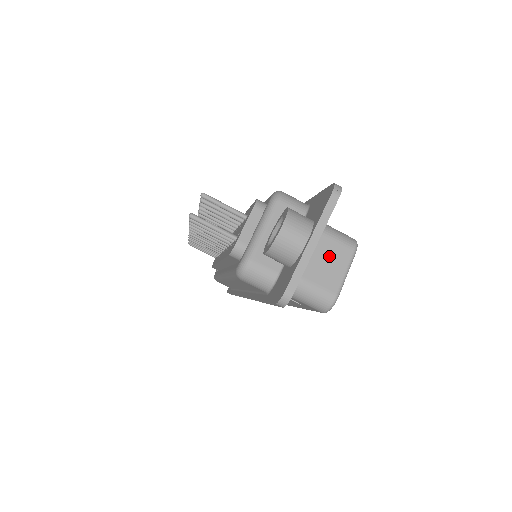
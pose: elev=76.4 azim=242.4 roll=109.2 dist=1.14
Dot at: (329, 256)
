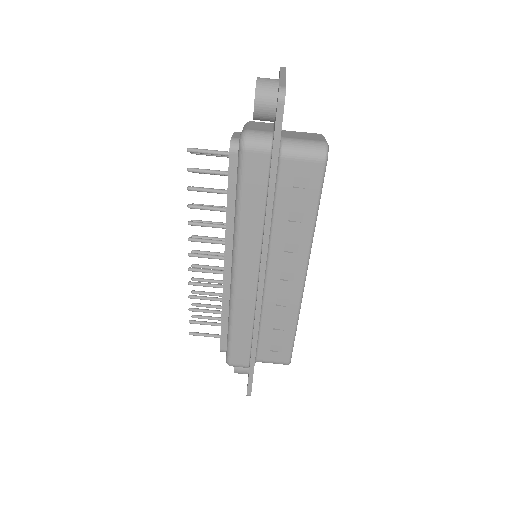
Dot at: (305, 135)
